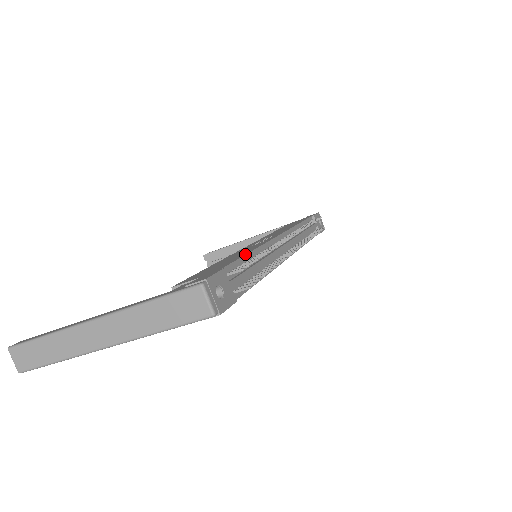
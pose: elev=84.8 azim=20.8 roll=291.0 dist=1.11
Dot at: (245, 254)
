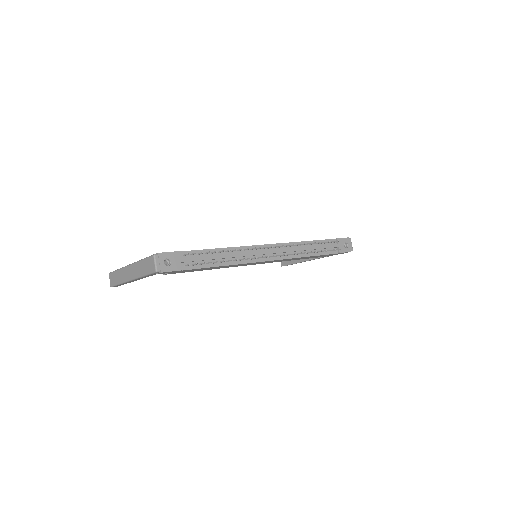
Dot at: occluded
